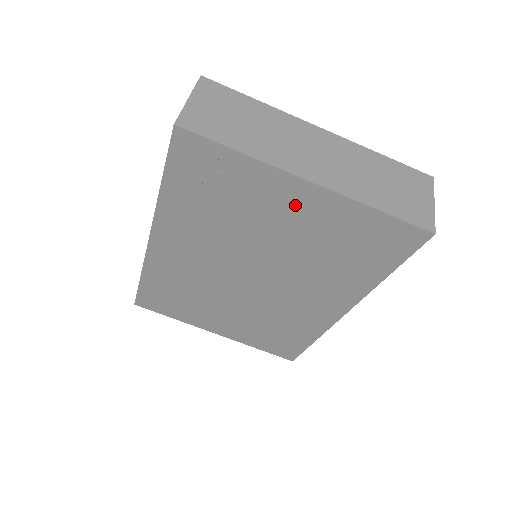
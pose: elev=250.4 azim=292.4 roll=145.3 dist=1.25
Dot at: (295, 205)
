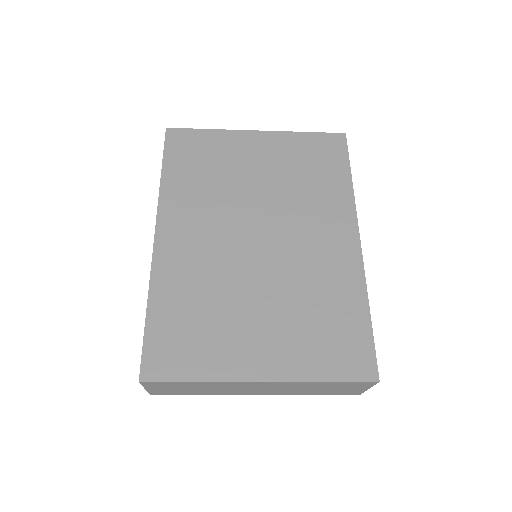
Dot at: occluded
